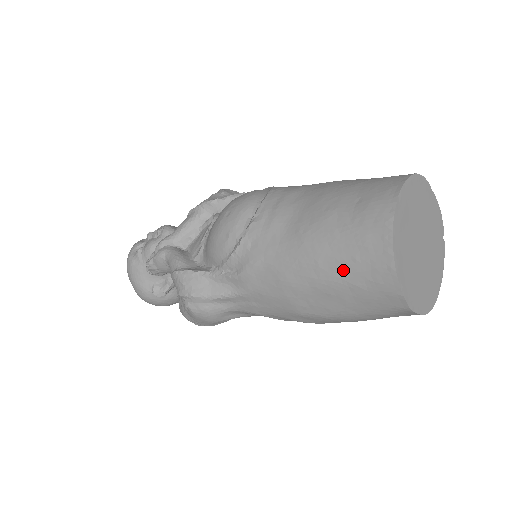
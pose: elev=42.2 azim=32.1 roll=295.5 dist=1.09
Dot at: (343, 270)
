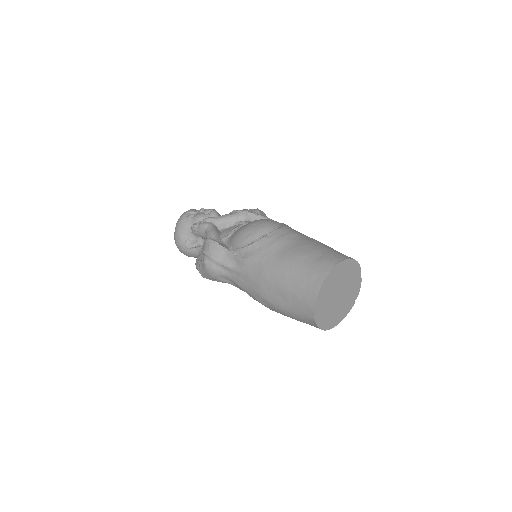
Dot at: (294, 284)
